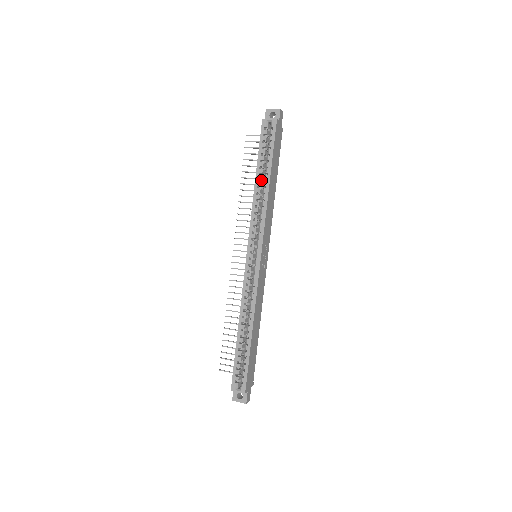
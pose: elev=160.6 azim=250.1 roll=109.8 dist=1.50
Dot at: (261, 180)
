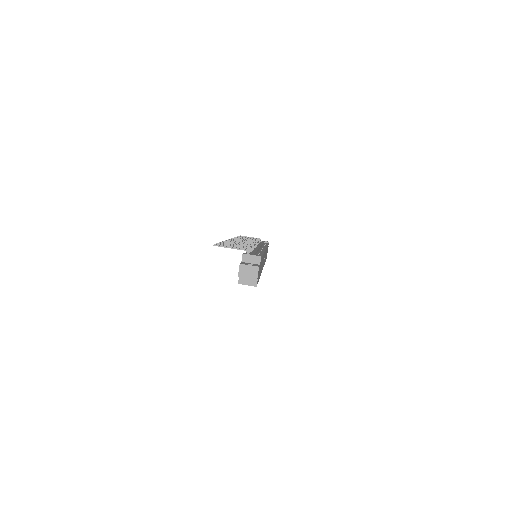
Dot at: occluded
